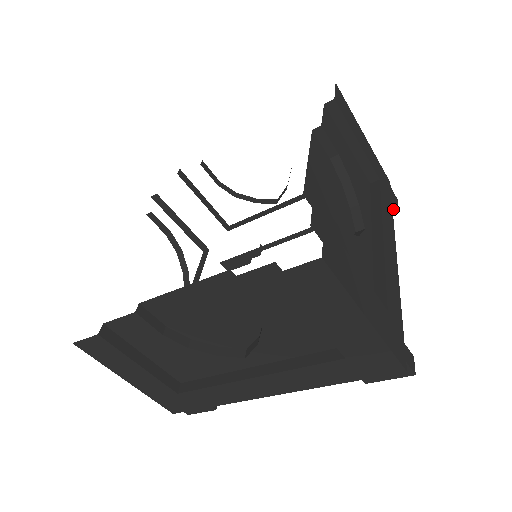
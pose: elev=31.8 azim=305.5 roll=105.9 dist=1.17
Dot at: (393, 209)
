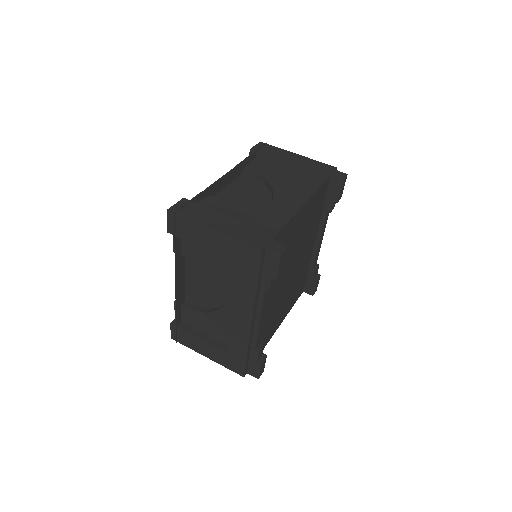
Dot at: (342, 181)
